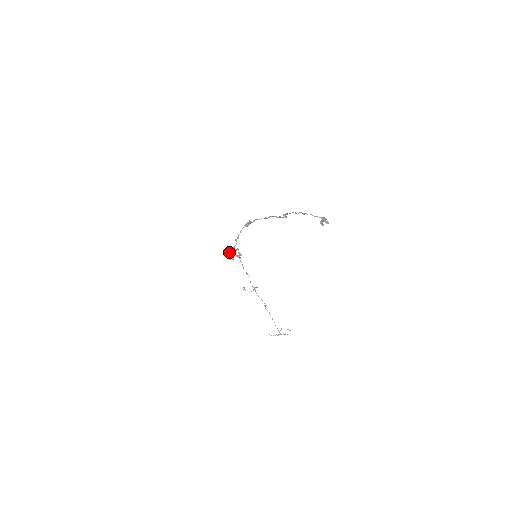
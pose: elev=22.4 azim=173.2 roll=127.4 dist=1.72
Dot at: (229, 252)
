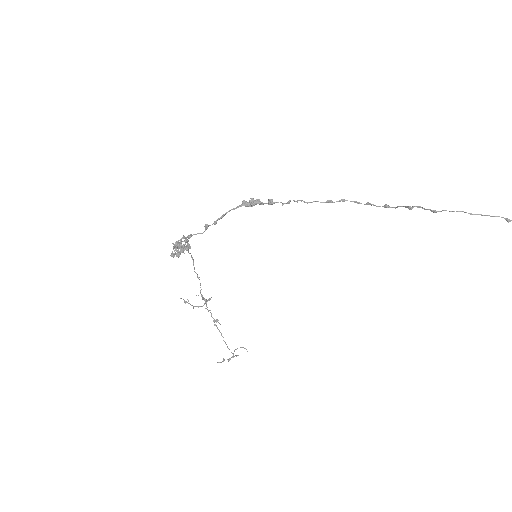
Dot at: (176, 245)
